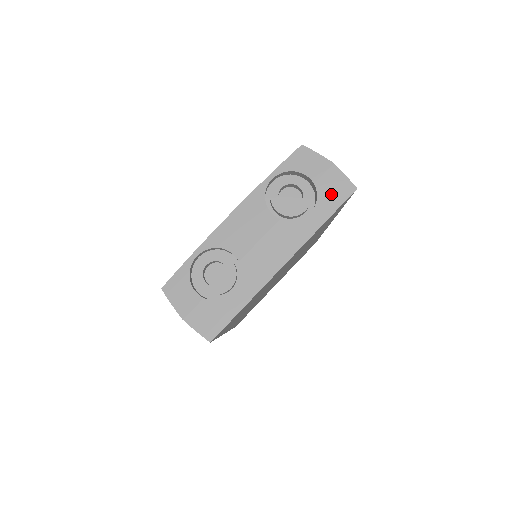
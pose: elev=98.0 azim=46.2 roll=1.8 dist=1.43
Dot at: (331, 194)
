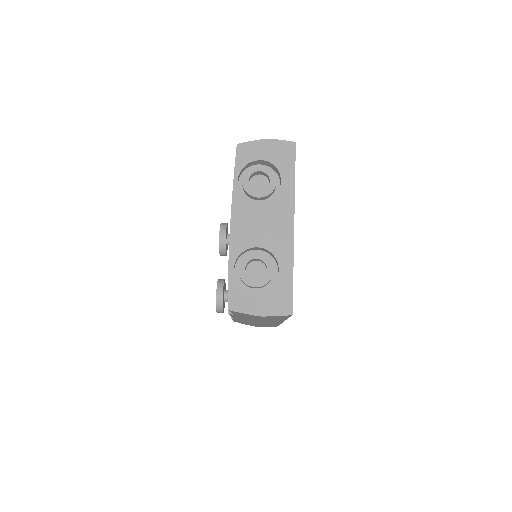
Dot at: (283, 159)
